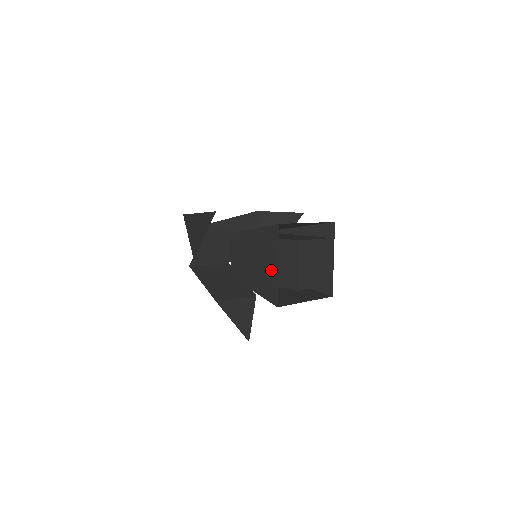
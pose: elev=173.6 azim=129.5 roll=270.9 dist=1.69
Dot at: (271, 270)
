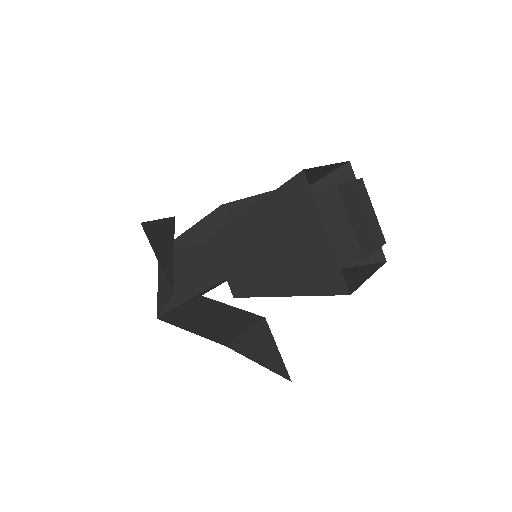
Dot at: (314, 246)
